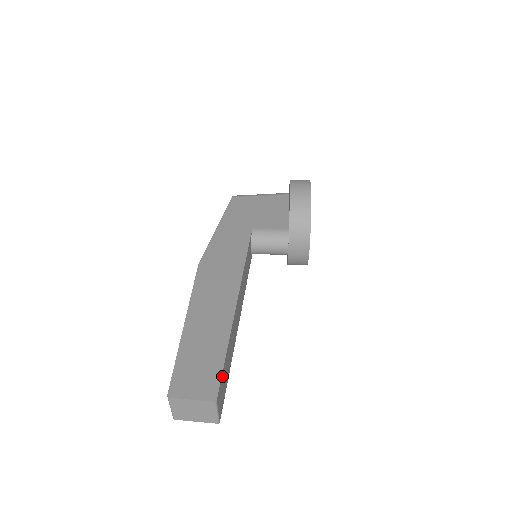
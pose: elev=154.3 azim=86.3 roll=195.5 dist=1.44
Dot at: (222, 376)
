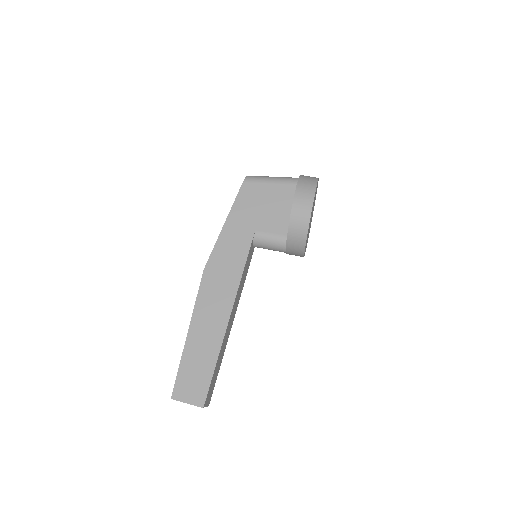
Dot at: (210, 386)
